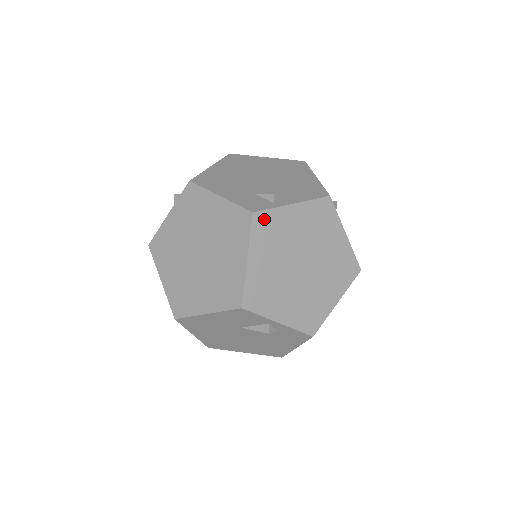
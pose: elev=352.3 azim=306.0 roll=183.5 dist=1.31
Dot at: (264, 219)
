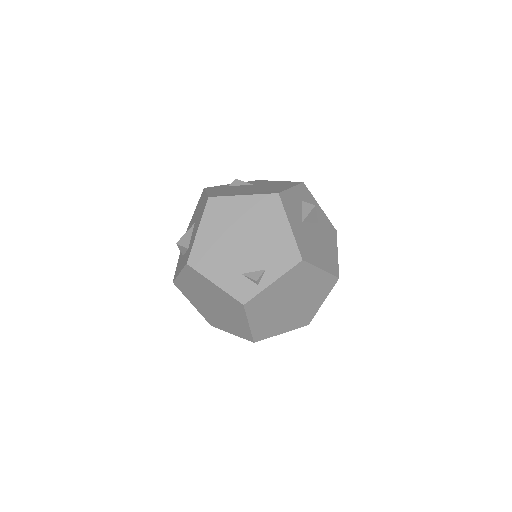
Dot at: (253, 302)
